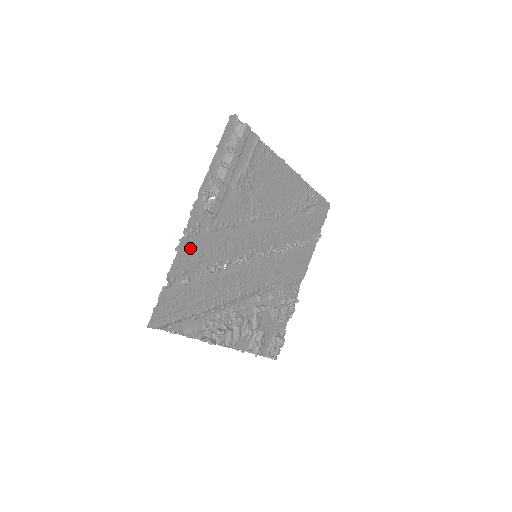
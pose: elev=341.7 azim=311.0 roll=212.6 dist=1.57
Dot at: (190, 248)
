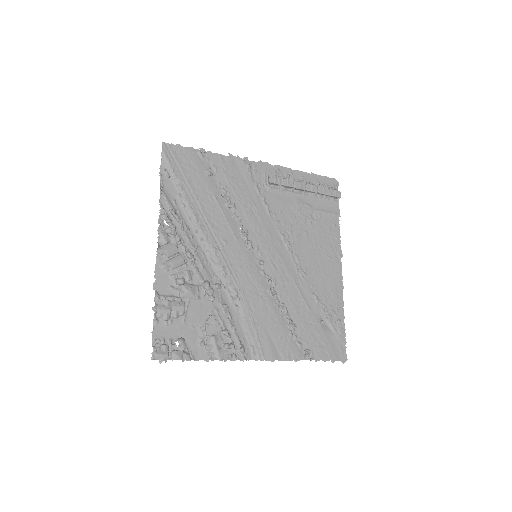
Dot at: (235, 169)
